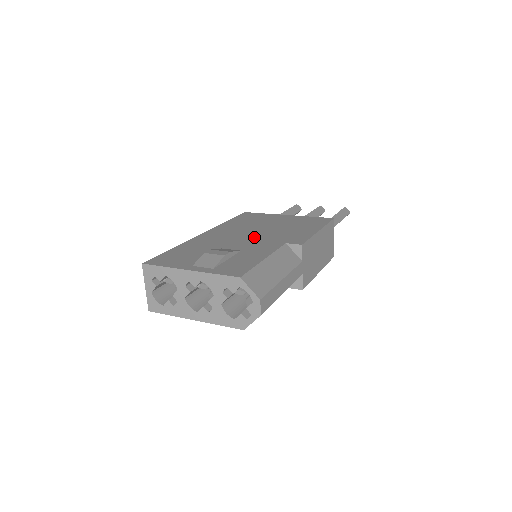
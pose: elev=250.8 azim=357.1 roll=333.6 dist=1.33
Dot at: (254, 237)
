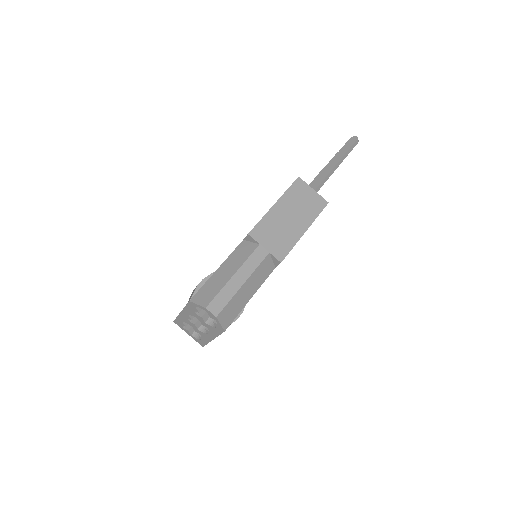
Dot at: occluded
